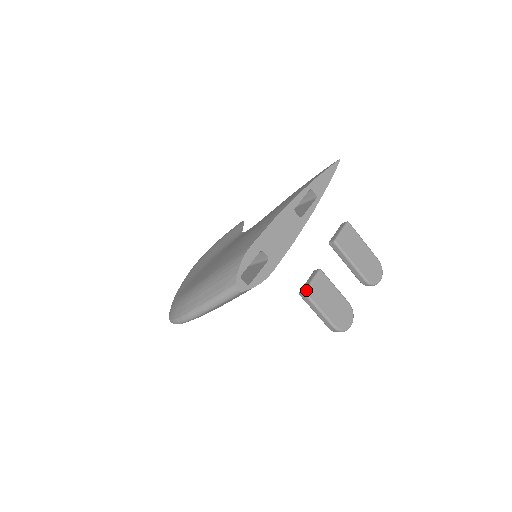
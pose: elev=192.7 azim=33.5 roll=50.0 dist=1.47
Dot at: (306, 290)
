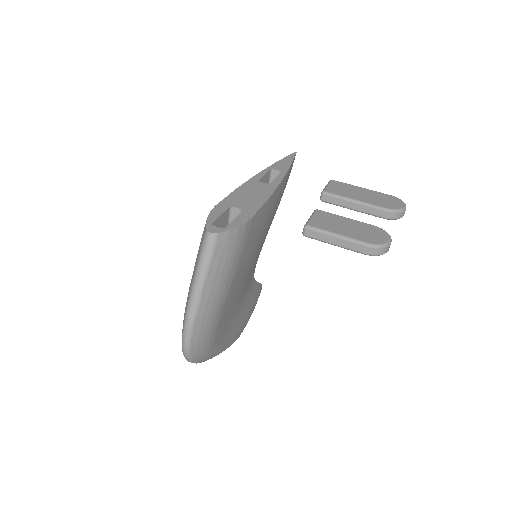
Dot at: (305, 224)
